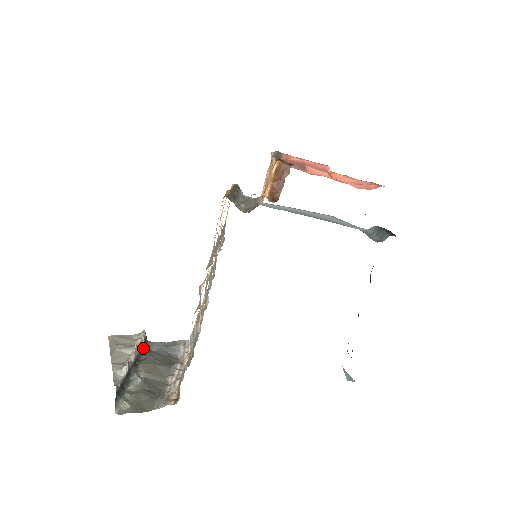
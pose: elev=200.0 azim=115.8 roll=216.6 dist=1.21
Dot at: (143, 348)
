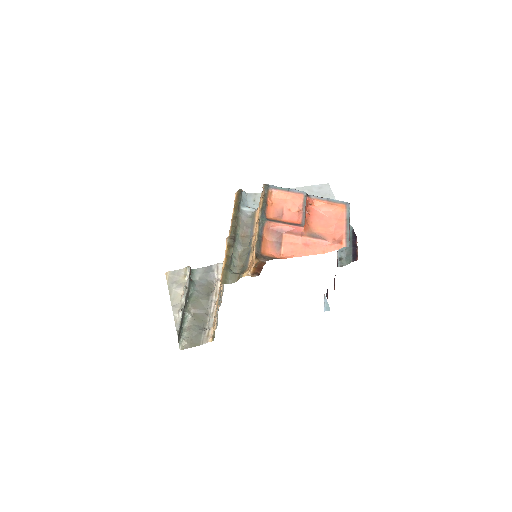
Dot at: (190, 285)
